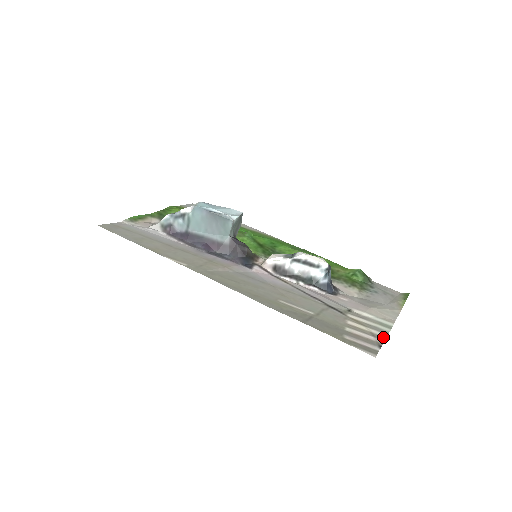
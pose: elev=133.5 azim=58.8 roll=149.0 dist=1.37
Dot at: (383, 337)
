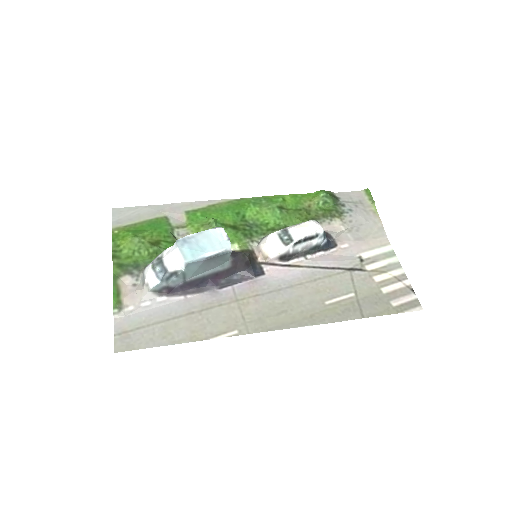
Dot at: (403, 275)
